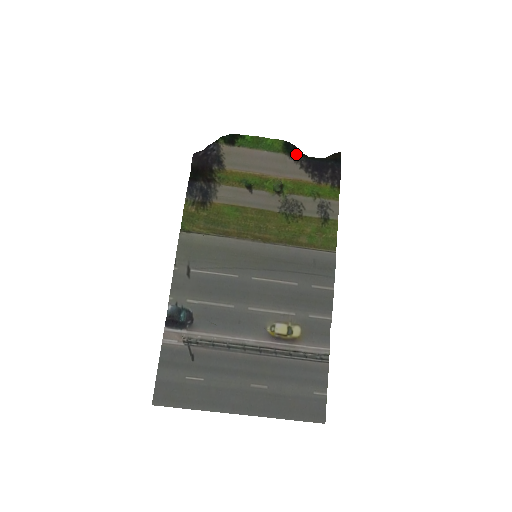
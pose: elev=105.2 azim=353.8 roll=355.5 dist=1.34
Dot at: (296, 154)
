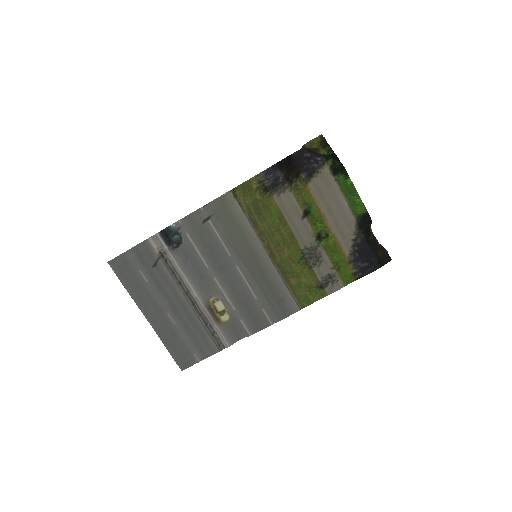
Dot at: (363, 228)
